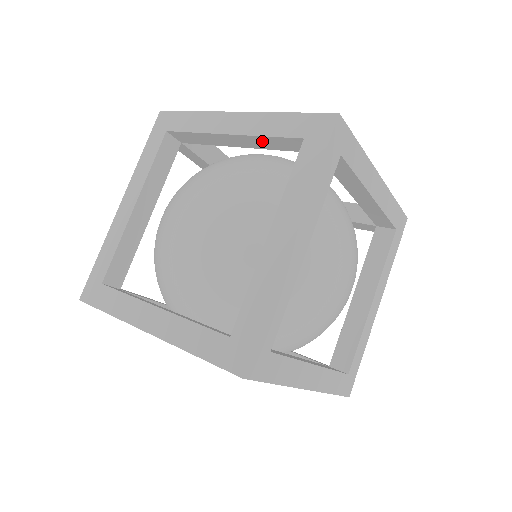
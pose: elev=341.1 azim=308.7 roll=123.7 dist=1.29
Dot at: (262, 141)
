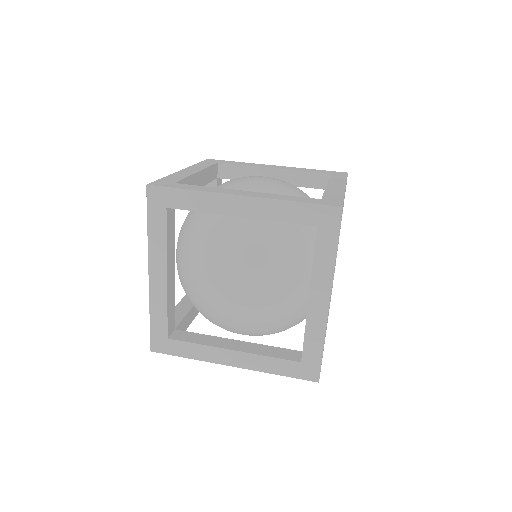
Dot at: occluded
